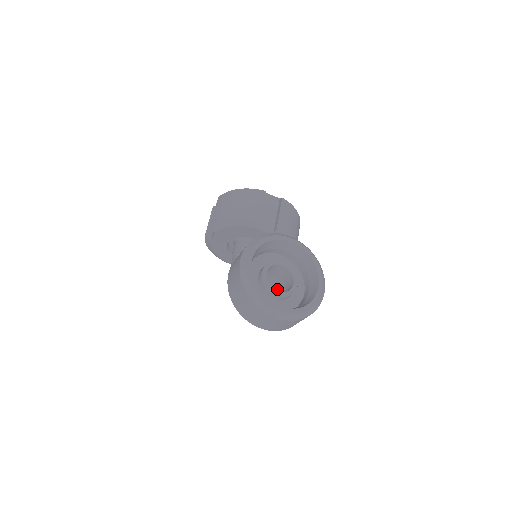
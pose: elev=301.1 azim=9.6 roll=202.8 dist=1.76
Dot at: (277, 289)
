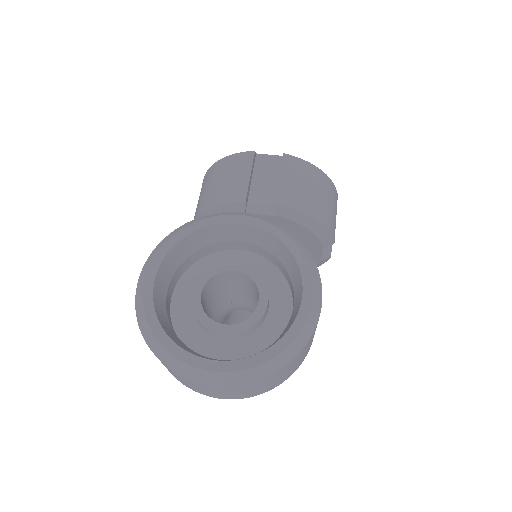
Dot at: occluded
